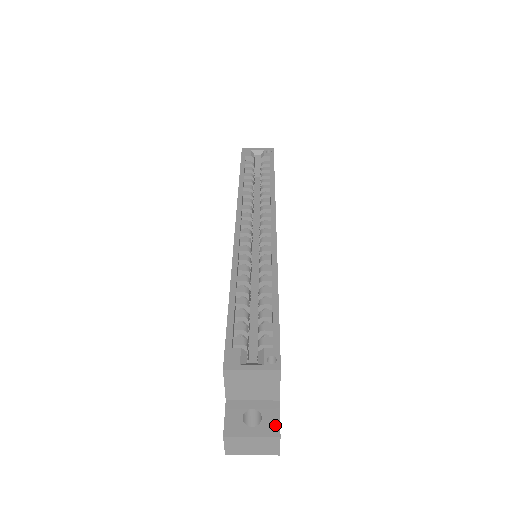
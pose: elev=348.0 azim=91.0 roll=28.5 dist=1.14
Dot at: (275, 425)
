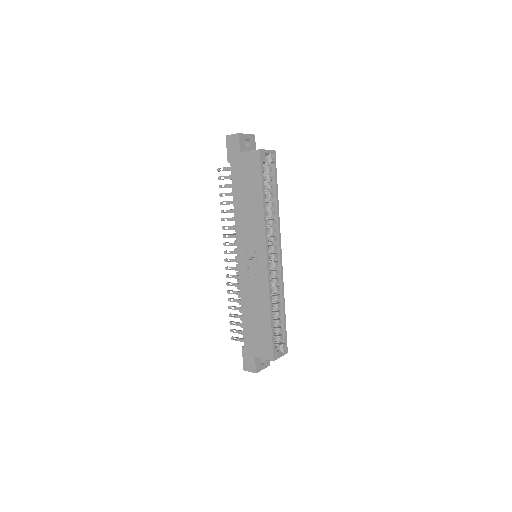
Dot at: (269, 361)
